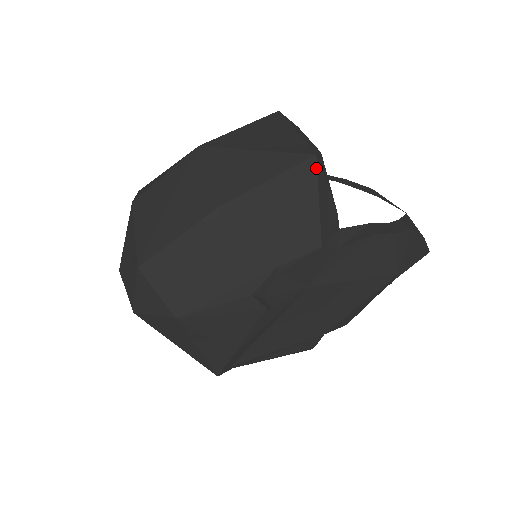
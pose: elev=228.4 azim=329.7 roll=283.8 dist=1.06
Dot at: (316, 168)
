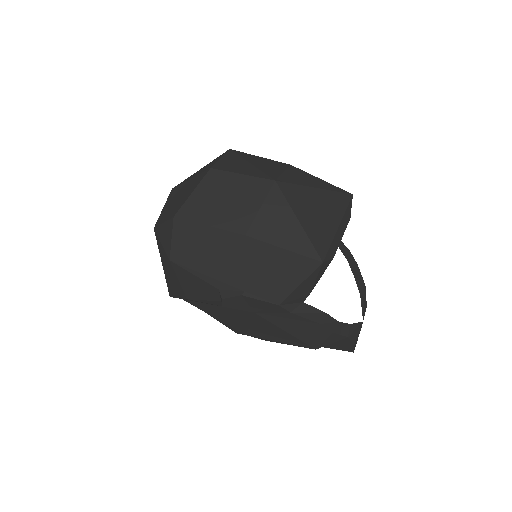
Dot at: (316, 268)
